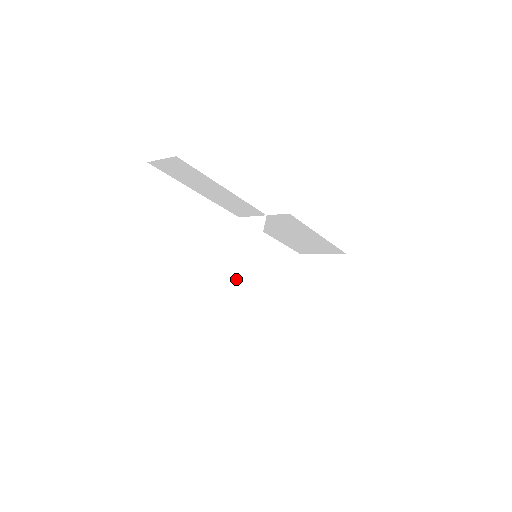
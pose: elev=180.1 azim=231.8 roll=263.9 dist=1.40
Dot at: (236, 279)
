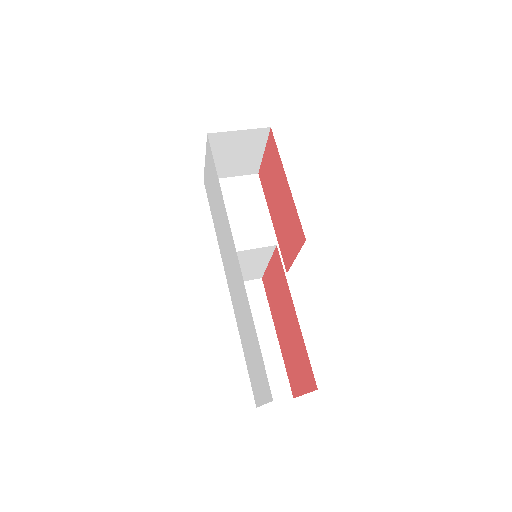
Dot at: (243, 278)
